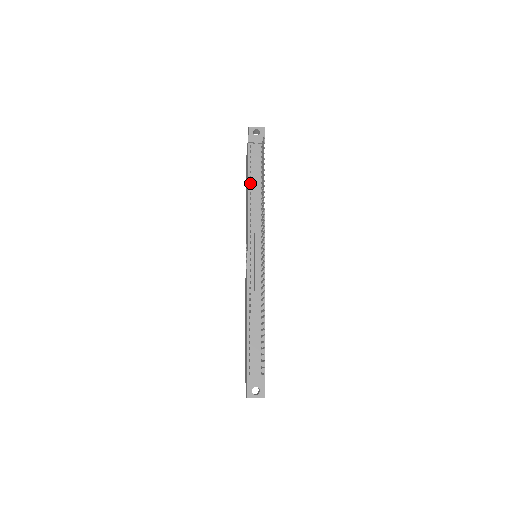
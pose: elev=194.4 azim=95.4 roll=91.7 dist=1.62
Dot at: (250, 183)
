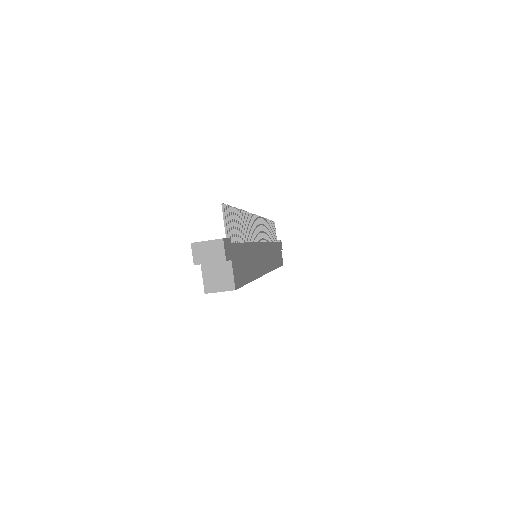
Dot at: occluded
